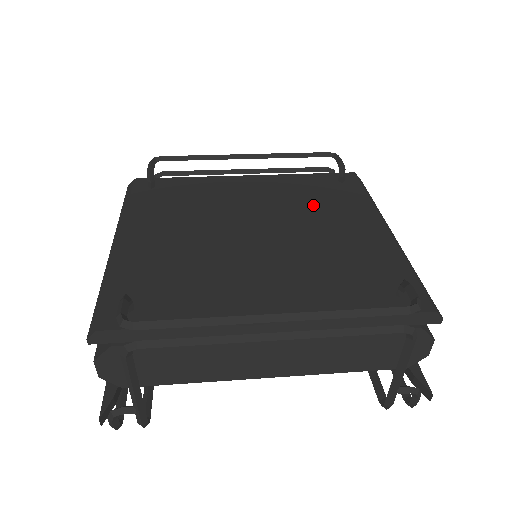
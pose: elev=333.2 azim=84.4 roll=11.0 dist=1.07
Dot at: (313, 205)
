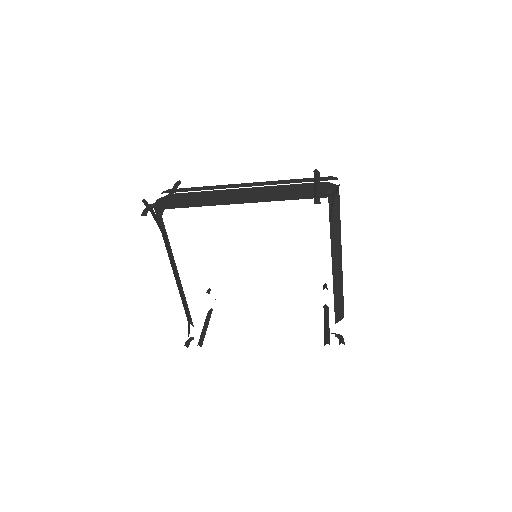
Dot at: occluded
